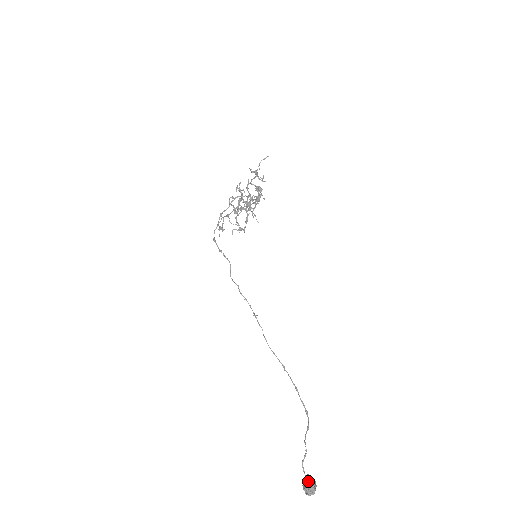
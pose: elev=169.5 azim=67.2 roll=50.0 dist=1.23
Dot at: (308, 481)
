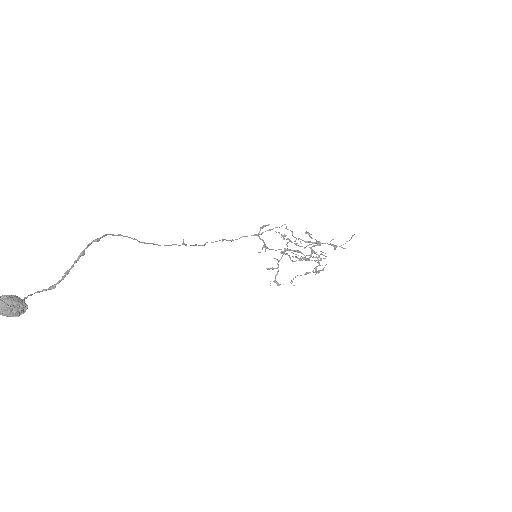
Dot at: (17, 297)
